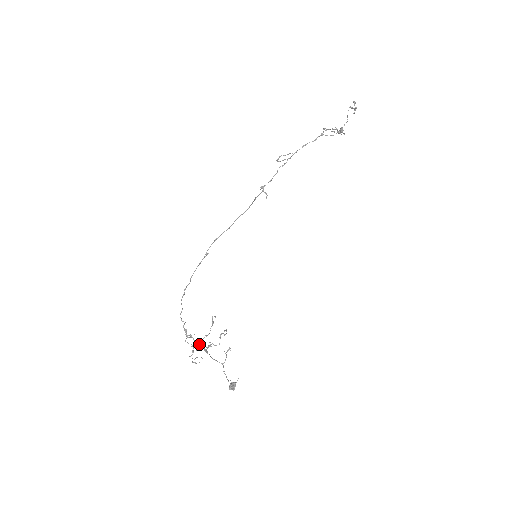
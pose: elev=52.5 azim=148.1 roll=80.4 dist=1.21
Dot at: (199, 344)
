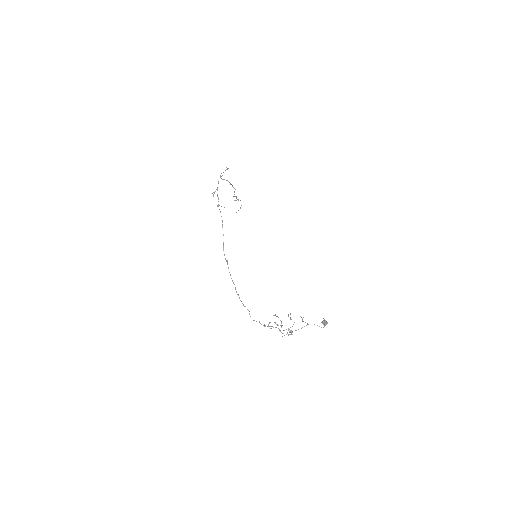
Dot at: occluded
